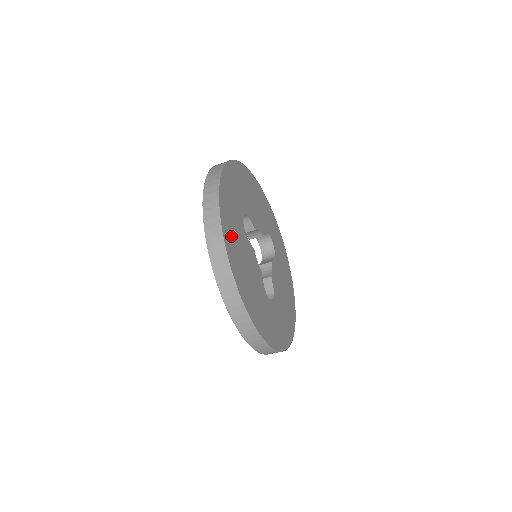
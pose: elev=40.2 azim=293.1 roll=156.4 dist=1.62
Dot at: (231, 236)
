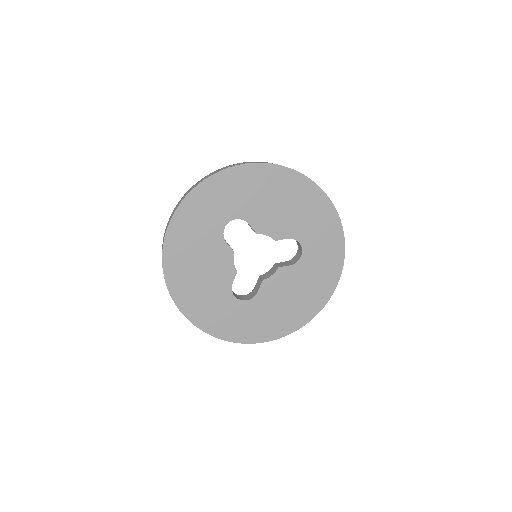
Dot at: (184, 236)
